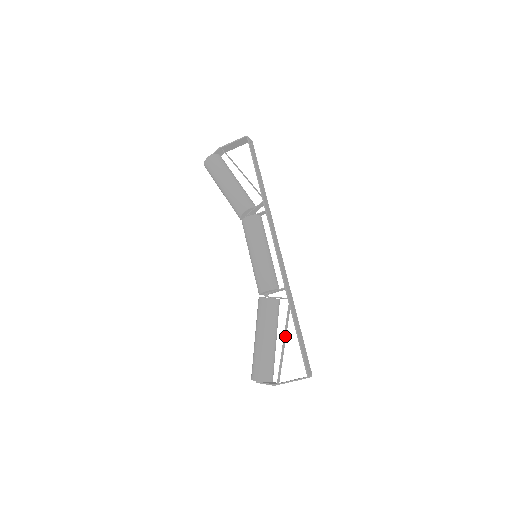
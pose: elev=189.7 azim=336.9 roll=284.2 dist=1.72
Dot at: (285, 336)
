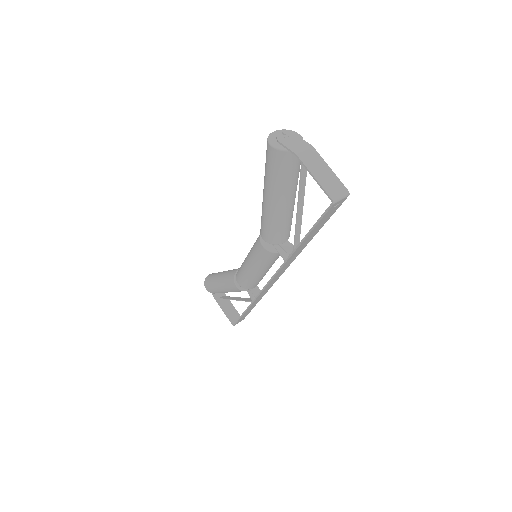
Dot at: (239, 299)
